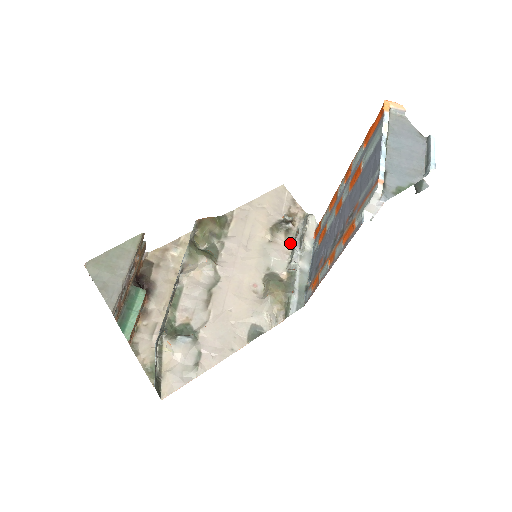
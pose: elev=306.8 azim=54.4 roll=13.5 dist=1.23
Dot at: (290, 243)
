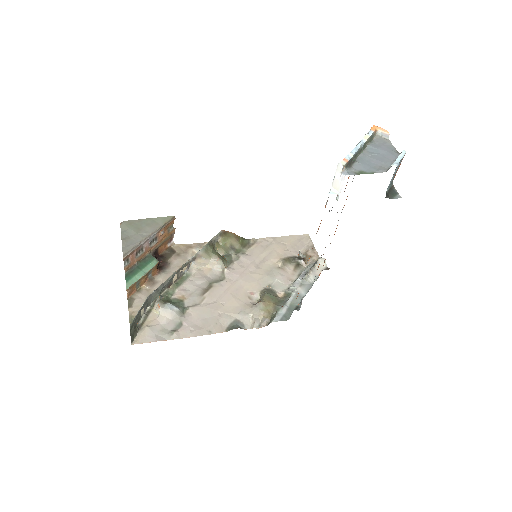
Dot at: (297, 274)
